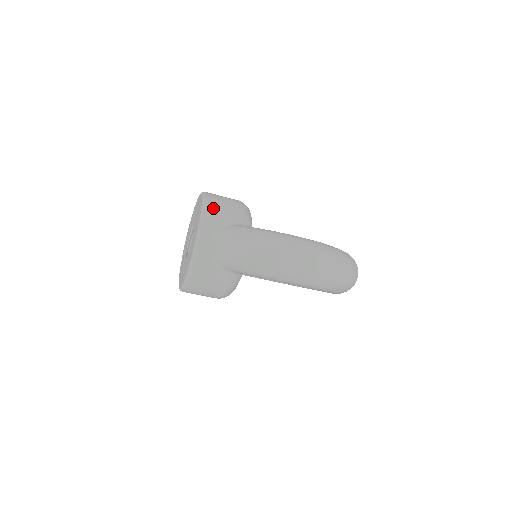
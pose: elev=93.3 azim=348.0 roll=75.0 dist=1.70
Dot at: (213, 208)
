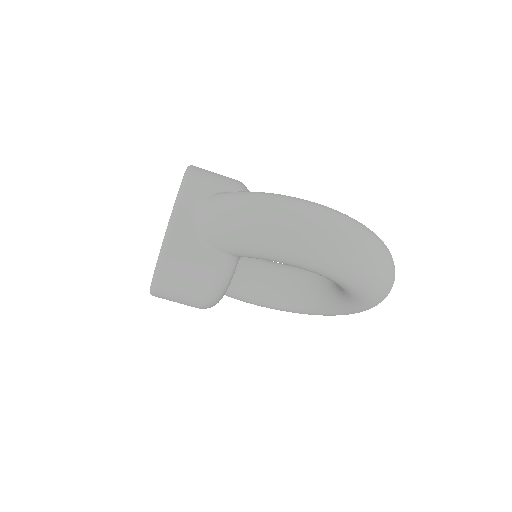
Dot at: (200, 174)
